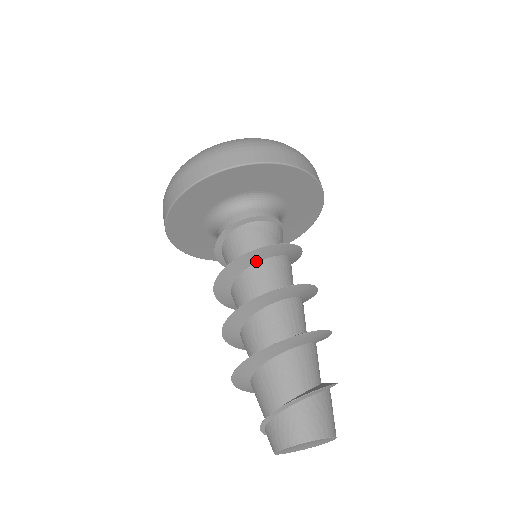
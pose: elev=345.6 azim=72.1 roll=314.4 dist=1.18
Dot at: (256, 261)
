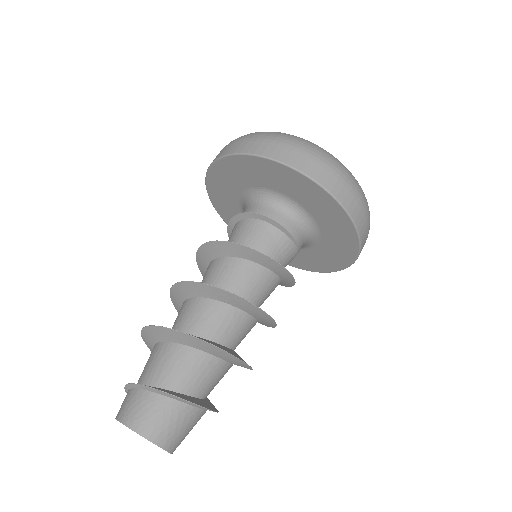
Dot at: (233, 255)
